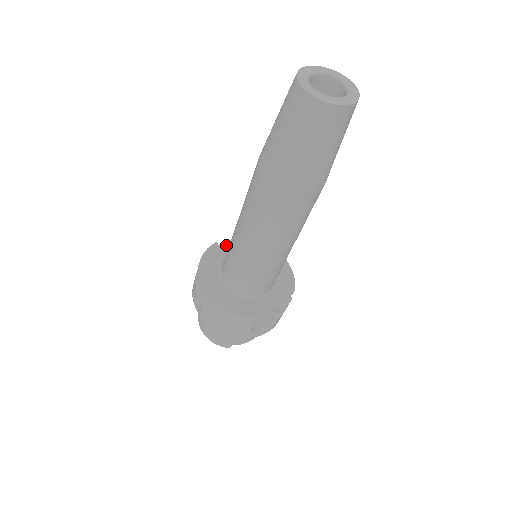
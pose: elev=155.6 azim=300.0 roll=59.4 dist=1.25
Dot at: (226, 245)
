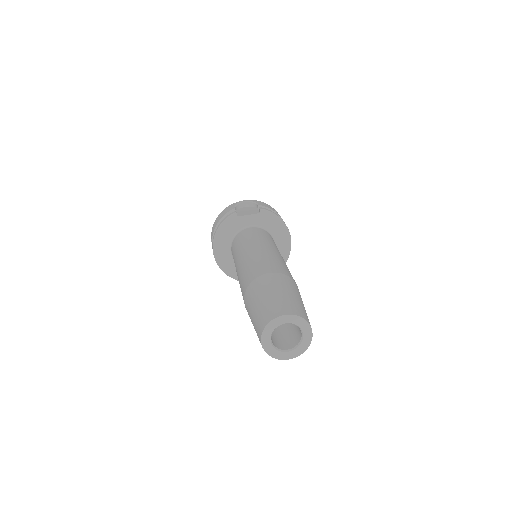
Dot at: (244, 217)
